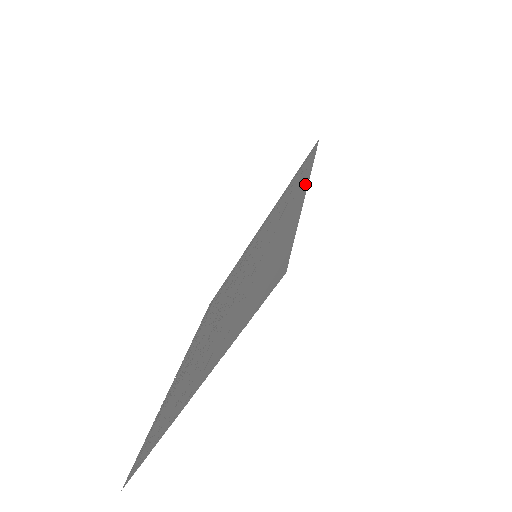
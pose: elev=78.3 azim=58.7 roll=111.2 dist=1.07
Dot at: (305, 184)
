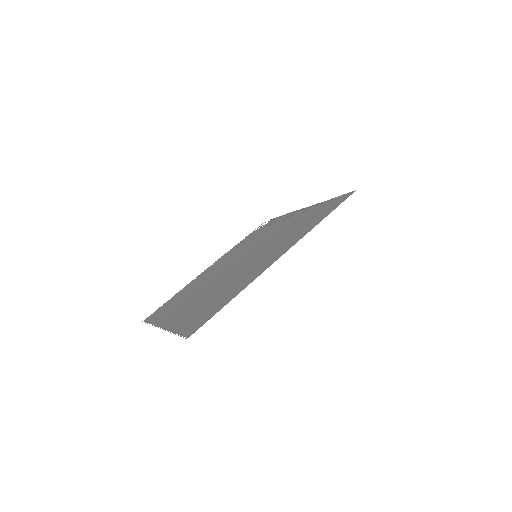
Dot at: (283, 253)
